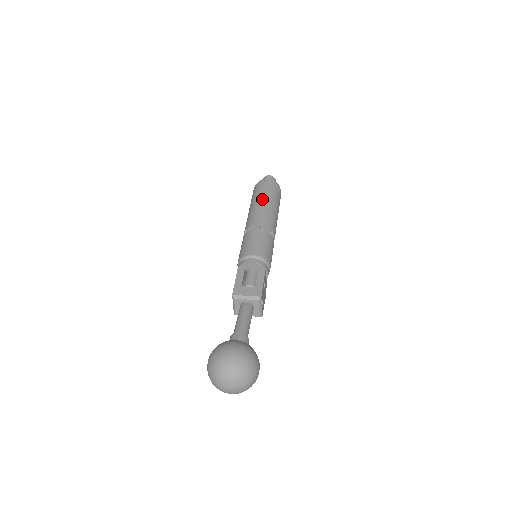
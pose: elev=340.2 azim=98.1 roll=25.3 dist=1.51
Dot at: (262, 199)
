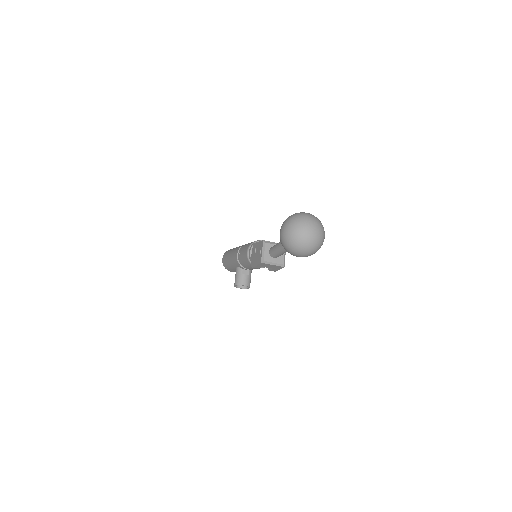
Dot at: occluded
